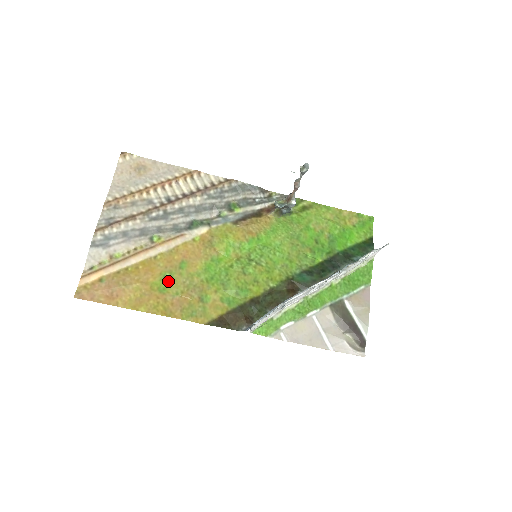
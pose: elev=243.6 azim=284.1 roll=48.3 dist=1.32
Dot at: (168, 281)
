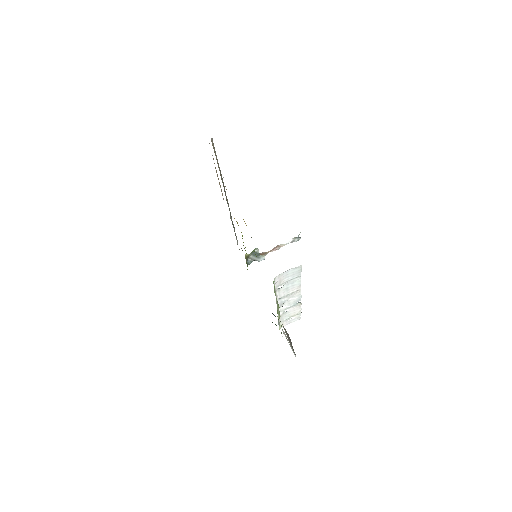
Dot at: occluded
